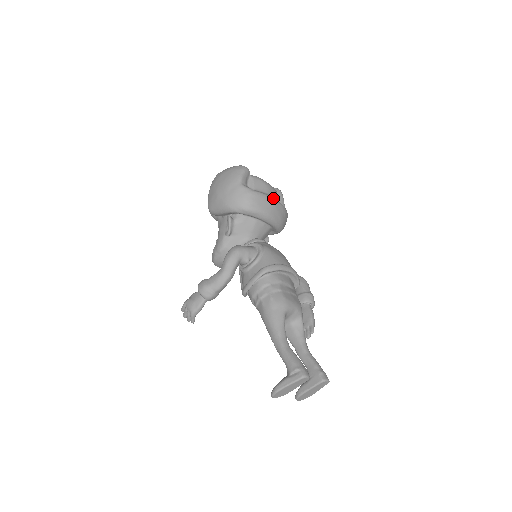
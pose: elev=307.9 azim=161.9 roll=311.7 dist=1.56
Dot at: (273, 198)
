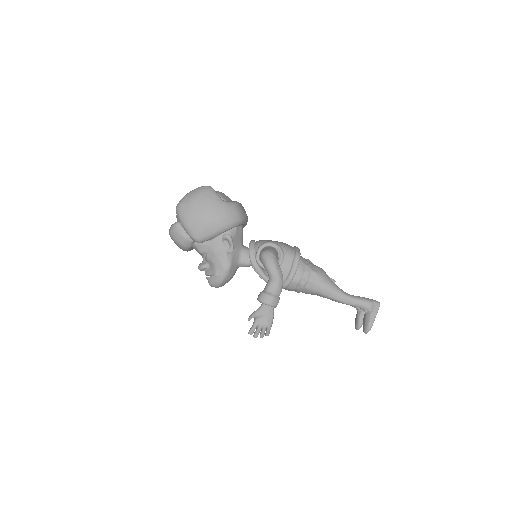
Dot at: occluded
